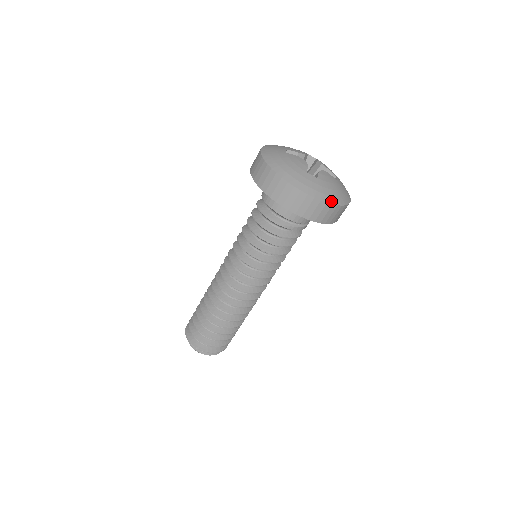
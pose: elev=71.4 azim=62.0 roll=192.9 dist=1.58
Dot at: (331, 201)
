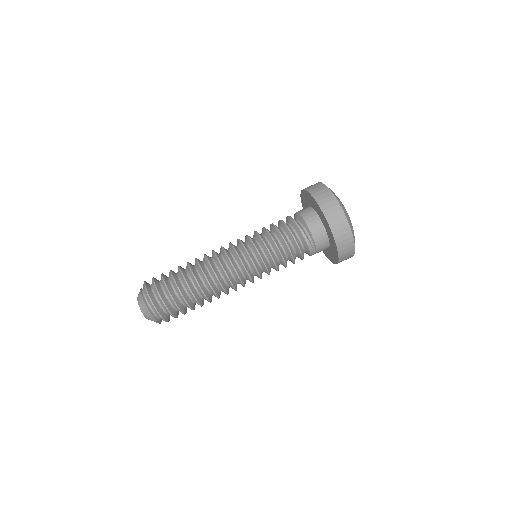
Dot at: (354, 238)
